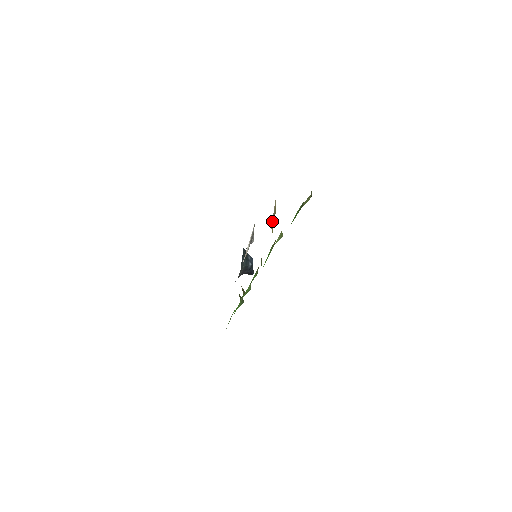
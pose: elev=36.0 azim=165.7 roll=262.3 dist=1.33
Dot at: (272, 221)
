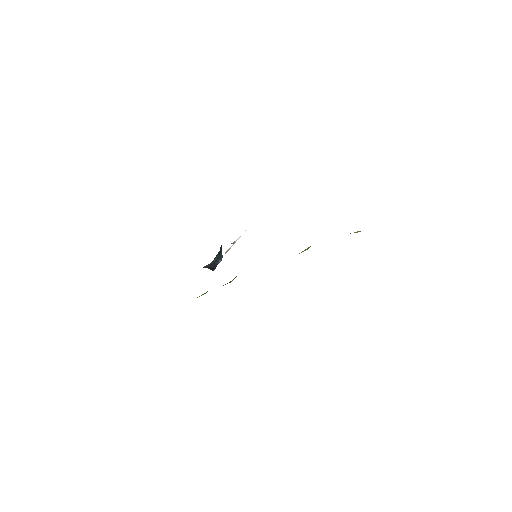
Dot at: occluded
